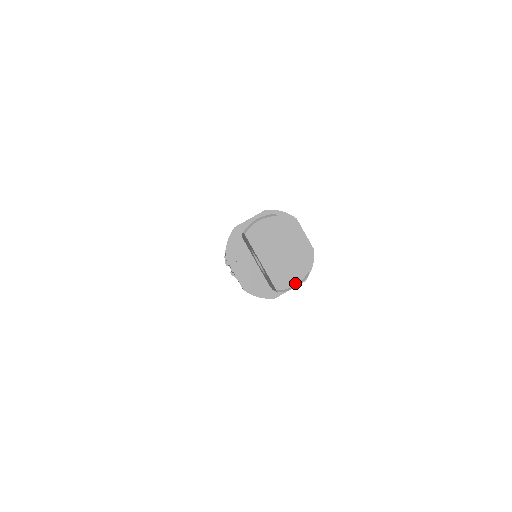
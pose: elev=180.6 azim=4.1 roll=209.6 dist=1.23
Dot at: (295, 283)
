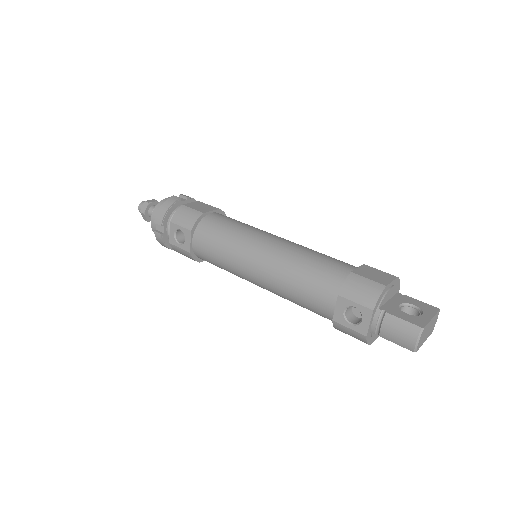
Dot at: occluded
